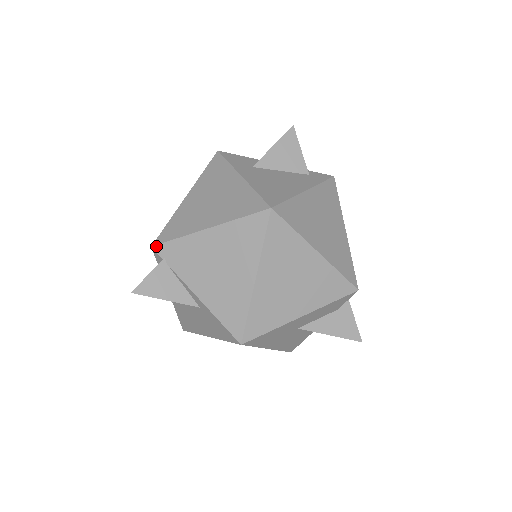
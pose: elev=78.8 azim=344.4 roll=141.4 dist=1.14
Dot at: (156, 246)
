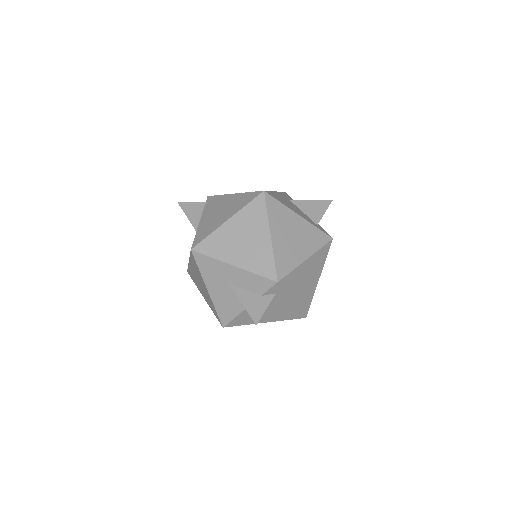
Dot at: (209, 196)
